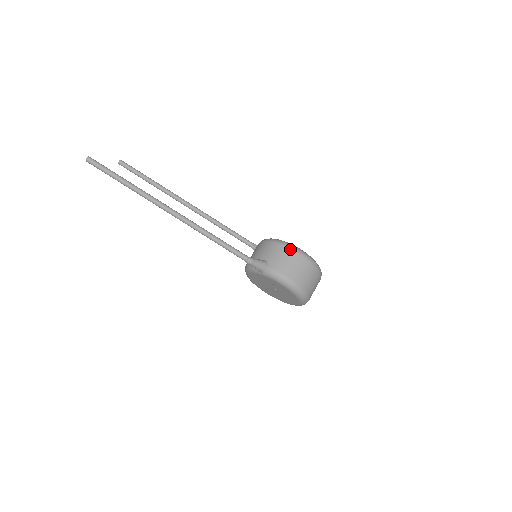
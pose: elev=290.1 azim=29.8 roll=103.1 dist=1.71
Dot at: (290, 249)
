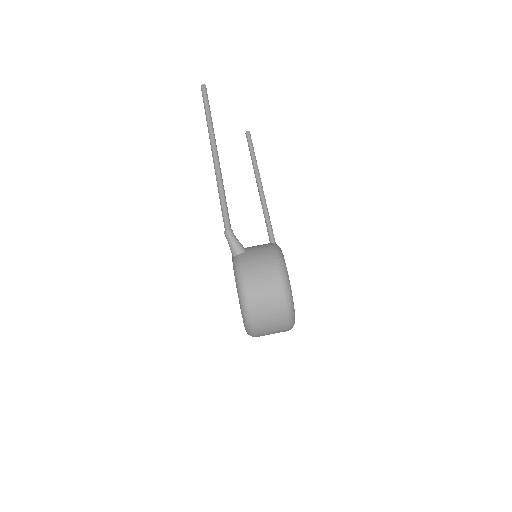
Dot at: (274, 256)
